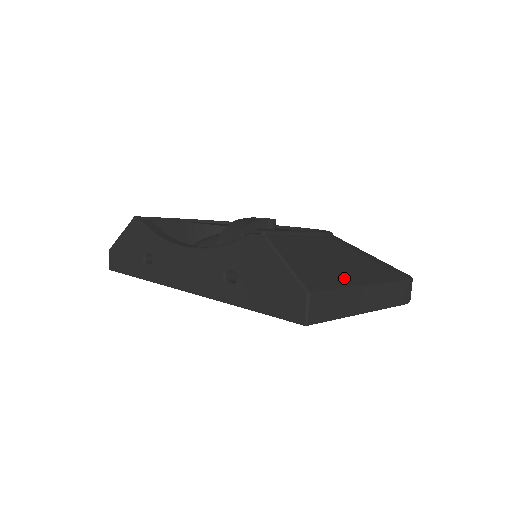
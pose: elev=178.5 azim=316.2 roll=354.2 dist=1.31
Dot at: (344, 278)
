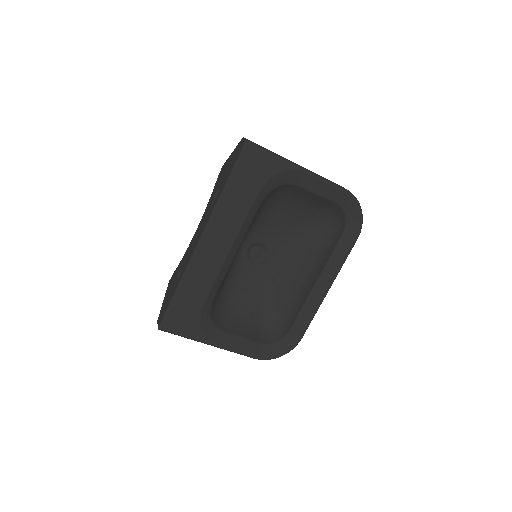
Dot at: occluded
